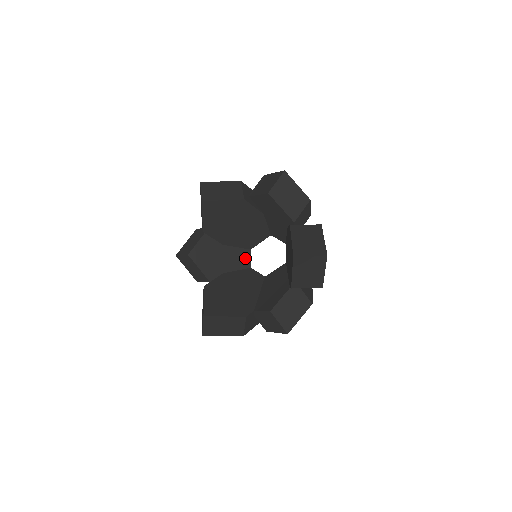
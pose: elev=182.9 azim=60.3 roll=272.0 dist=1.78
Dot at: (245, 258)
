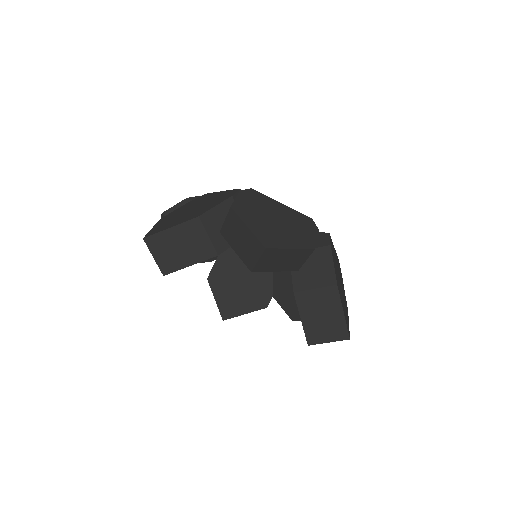
Dot at: occluded
